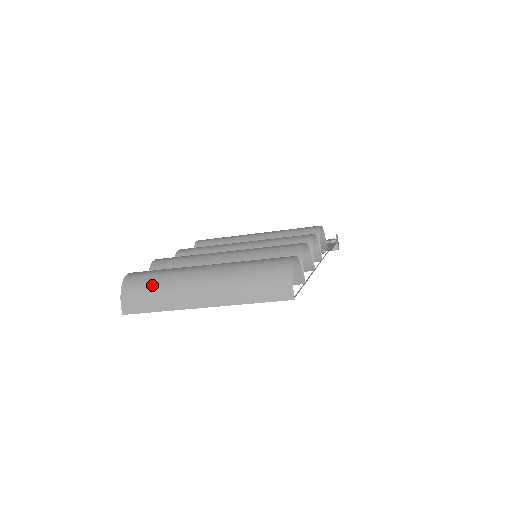
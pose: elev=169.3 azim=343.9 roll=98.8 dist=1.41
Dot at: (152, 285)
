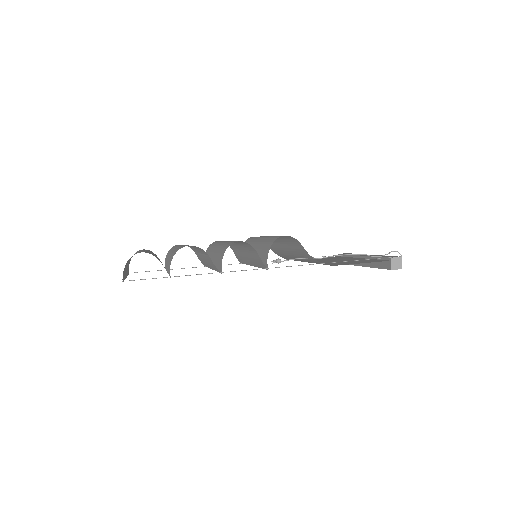
Dot at: occluded
